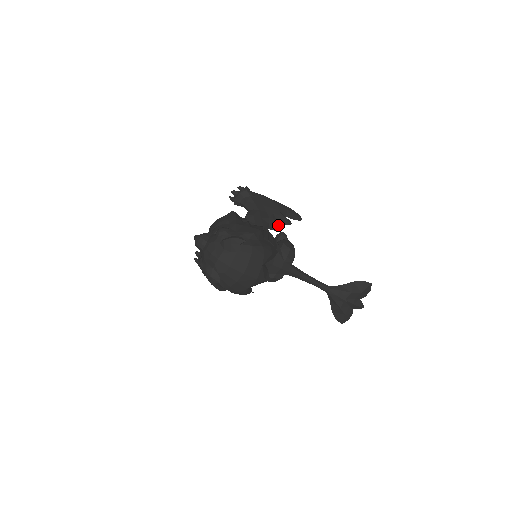
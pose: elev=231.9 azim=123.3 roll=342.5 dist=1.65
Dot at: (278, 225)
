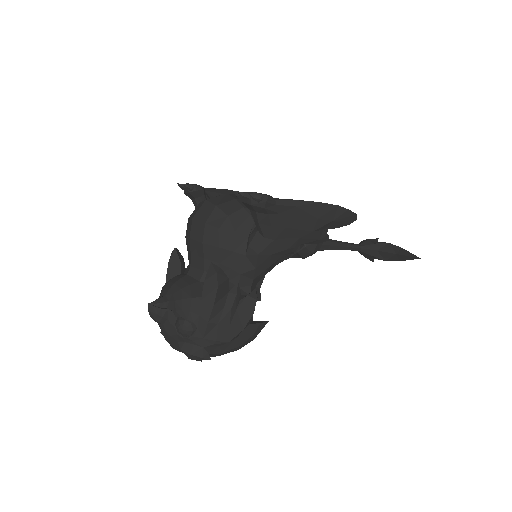
Dot at: (301, 247)
